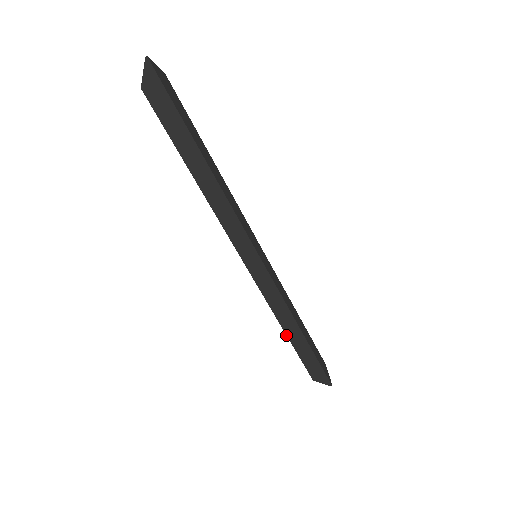
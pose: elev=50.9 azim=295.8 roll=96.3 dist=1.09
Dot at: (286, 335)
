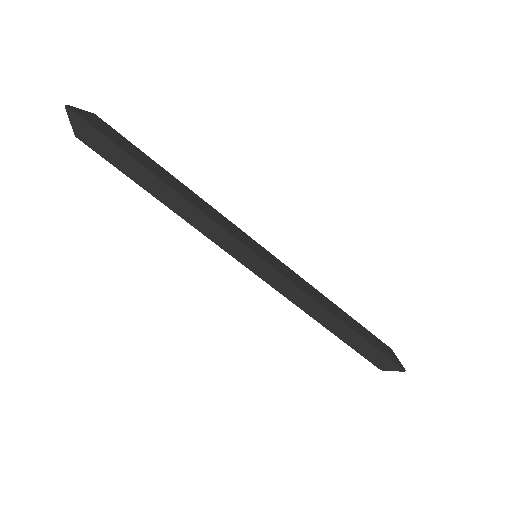
Dot at: occluded
